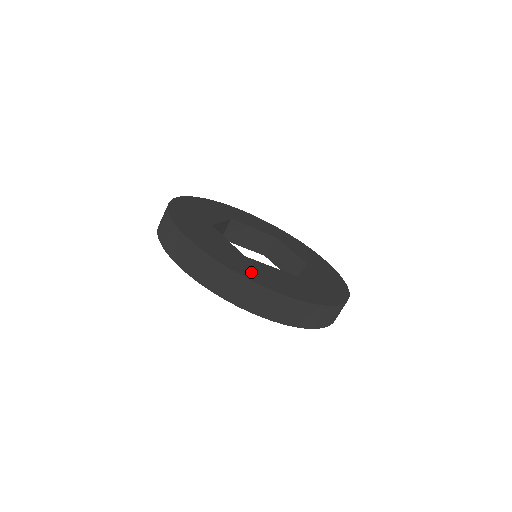
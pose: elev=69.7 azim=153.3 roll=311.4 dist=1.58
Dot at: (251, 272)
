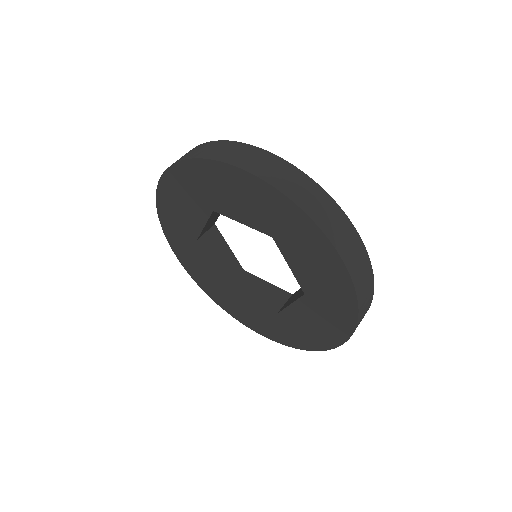
Dot at: occluded
